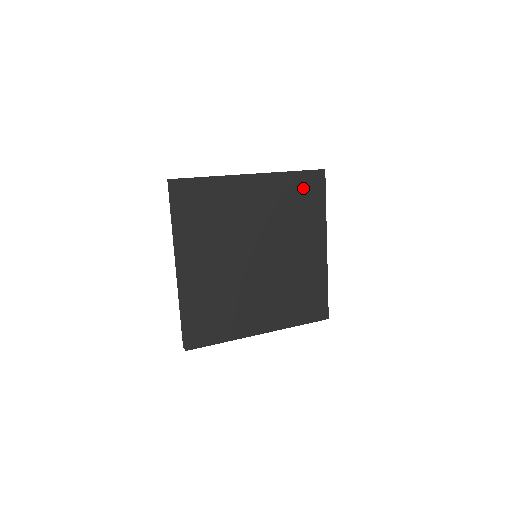
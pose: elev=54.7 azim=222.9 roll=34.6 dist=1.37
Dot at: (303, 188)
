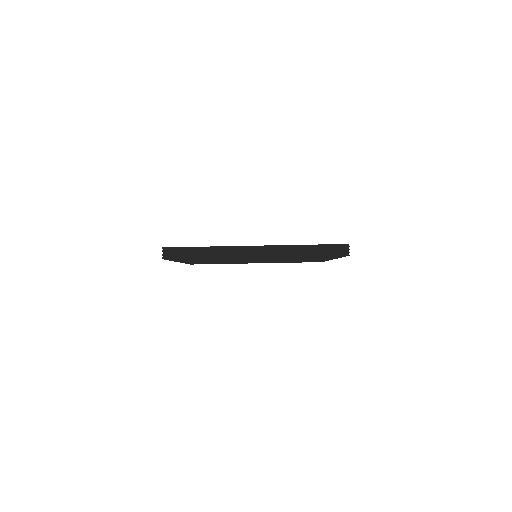
Dot at: occluded
